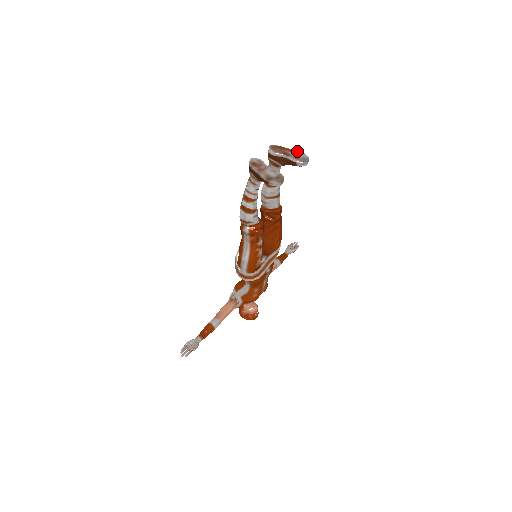
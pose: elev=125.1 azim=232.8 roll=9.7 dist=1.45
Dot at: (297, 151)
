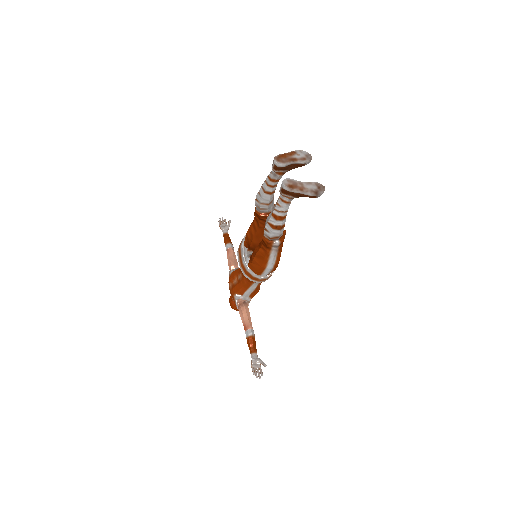
Dot at: (295, 151)
